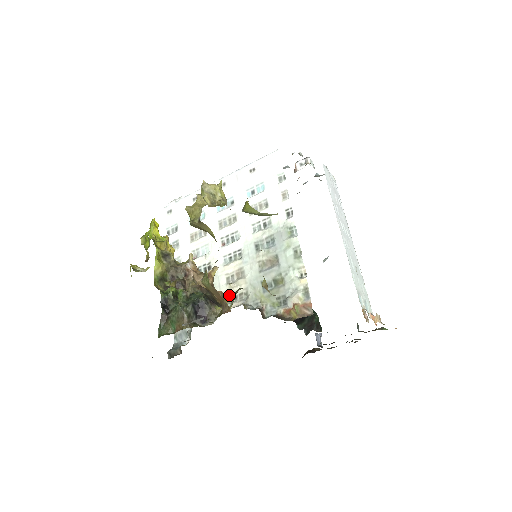
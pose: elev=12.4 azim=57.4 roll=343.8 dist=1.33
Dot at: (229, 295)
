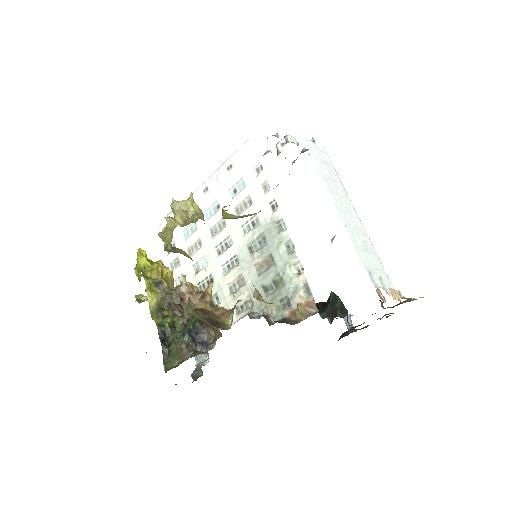
Dot at: (230, 309)
